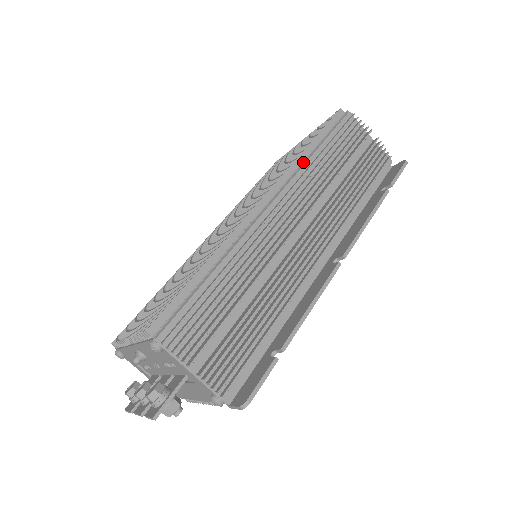
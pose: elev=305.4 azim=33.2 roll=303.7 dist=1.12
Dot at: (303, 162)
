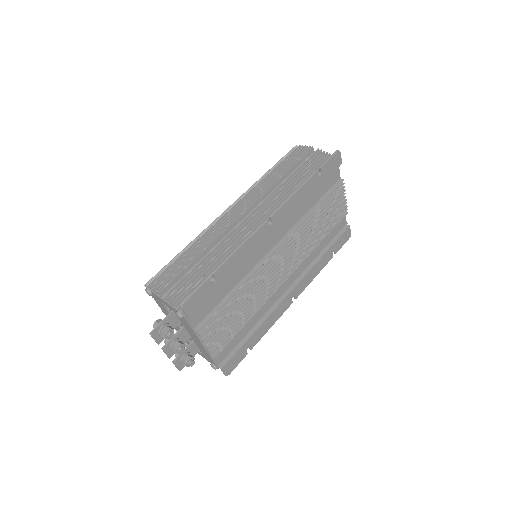
Dot at: (256, 183)
